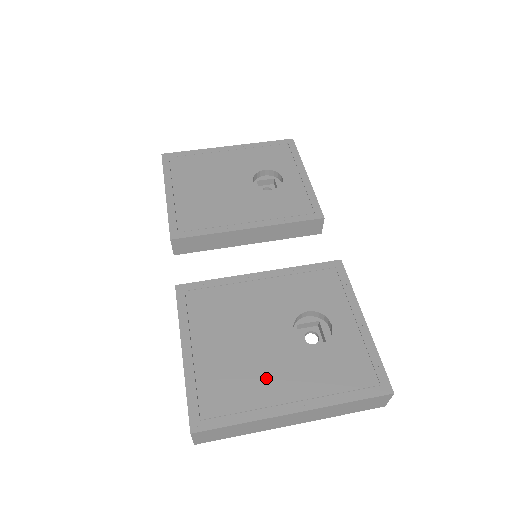
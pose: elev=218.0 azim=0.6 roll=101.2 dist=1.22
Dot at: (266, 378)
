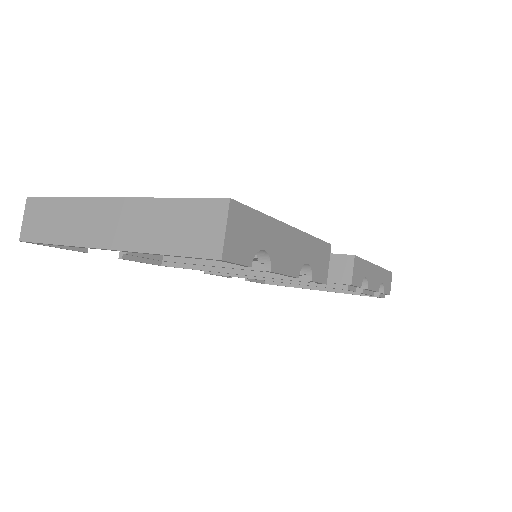
Dot at: occluded
